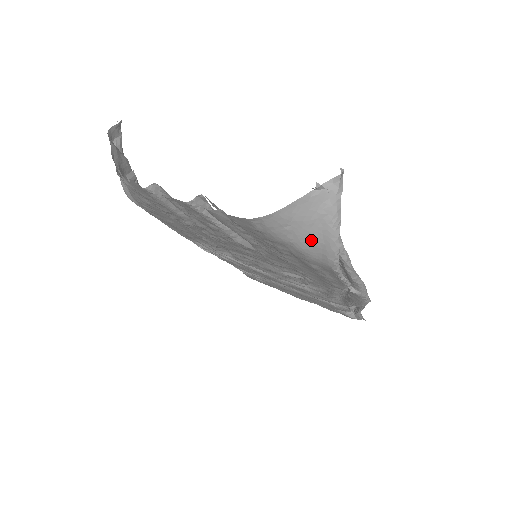
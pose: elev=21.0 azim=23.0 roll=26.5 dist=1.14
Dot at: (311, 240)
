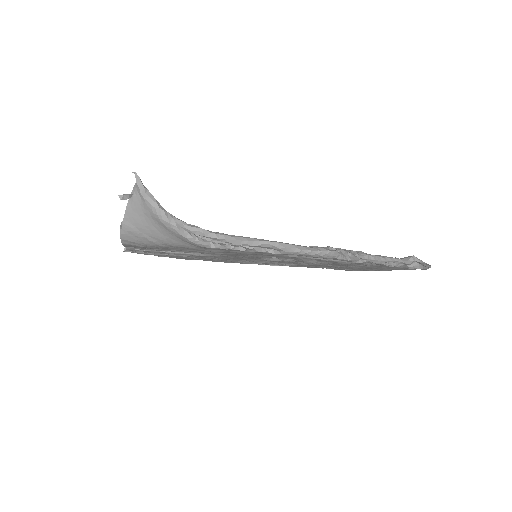
Dot at: (165, 235)
